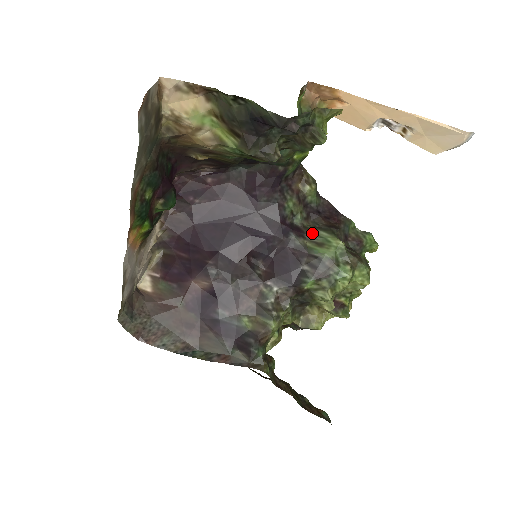
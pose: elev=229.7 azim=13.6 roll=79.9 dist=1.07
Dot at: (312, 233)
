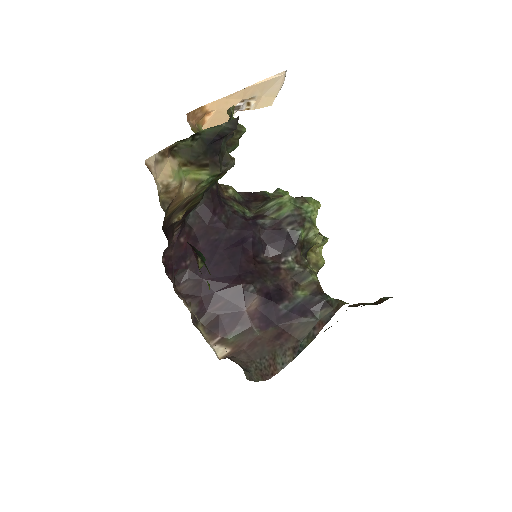
Dot at: (266, 210)
